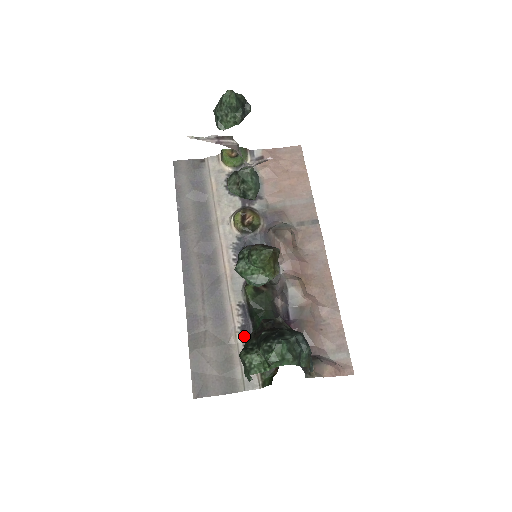
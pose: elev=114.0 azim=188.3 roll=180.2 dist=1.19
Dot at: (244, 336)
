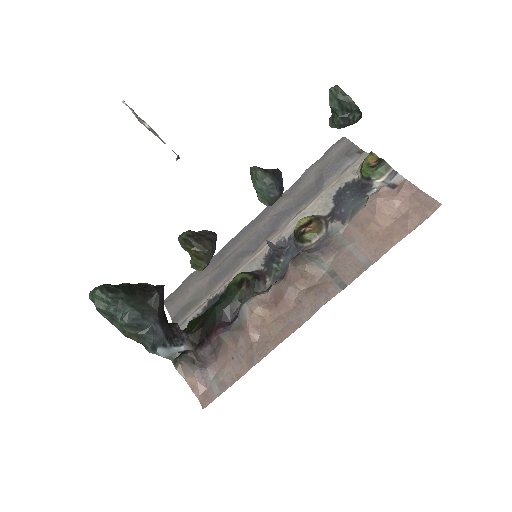
Dot at: (210, 302)
